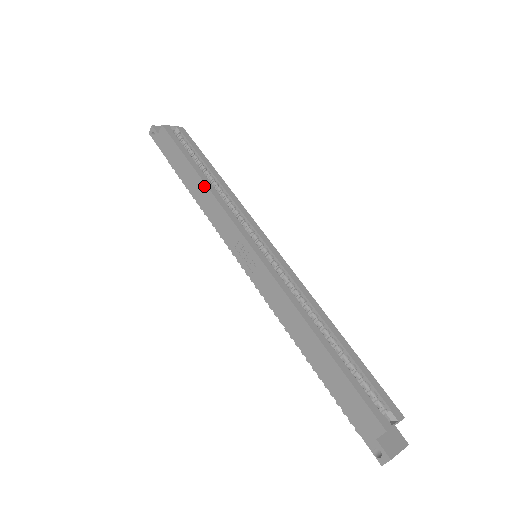
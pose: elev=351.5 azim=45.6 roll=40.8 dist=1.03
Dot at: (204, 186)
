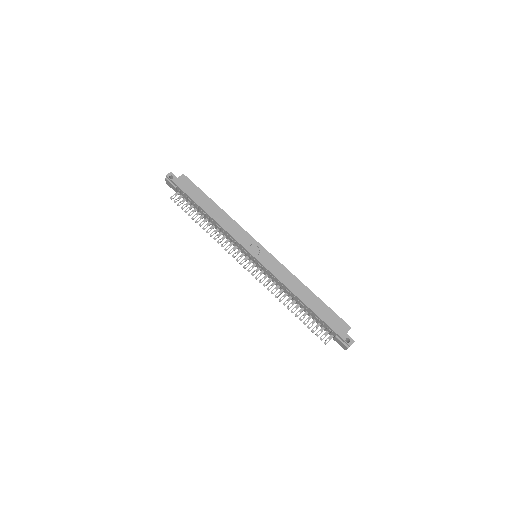
Dot at: (223, 212)
